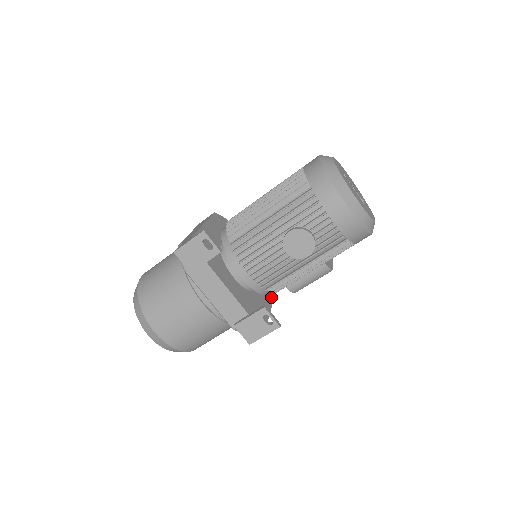
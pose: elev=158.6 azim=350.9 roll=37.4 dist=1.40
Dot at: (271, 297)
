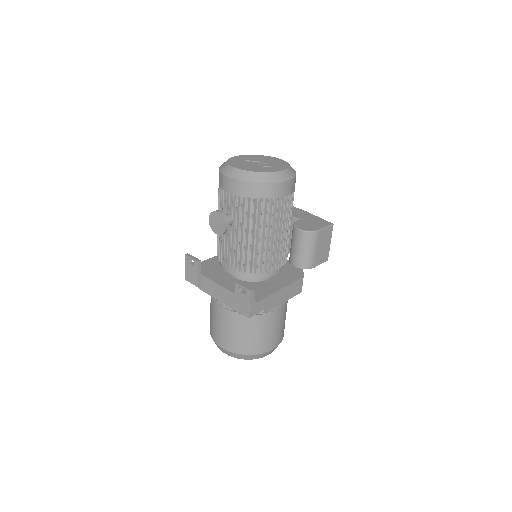
Dot at: (290, 282)
